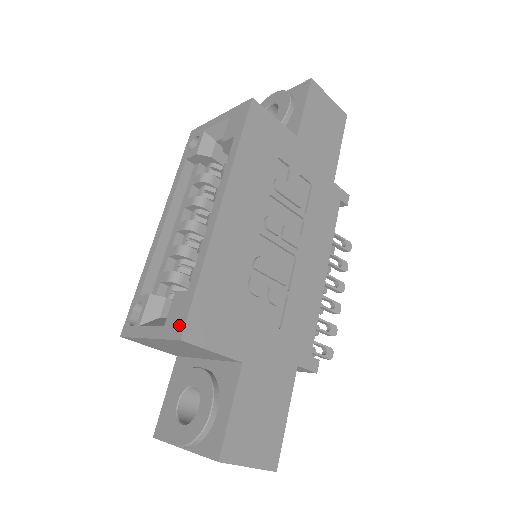
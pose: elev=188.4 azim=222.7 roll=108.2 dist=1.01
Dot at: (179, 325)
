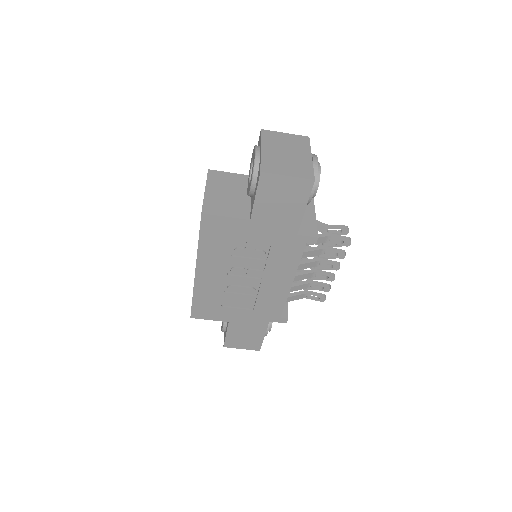
Dot at: occluded
